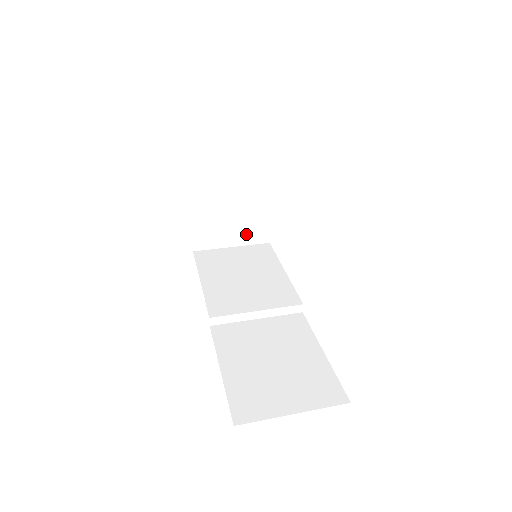
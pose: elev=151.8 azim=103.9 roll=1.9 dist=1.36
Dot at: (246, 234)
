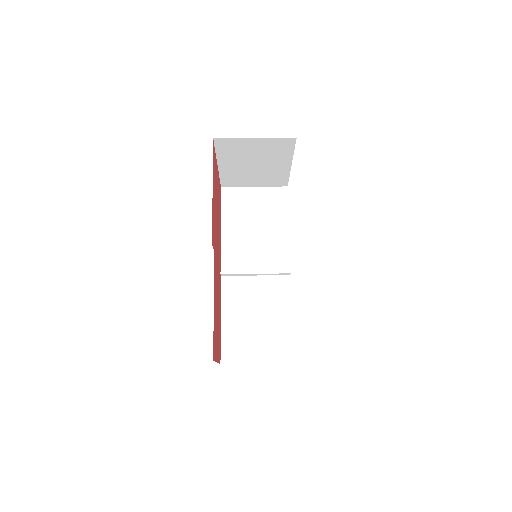
Dot at: (267, 182)
